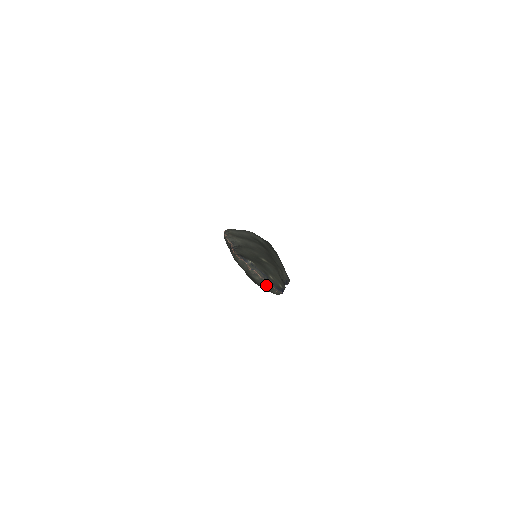
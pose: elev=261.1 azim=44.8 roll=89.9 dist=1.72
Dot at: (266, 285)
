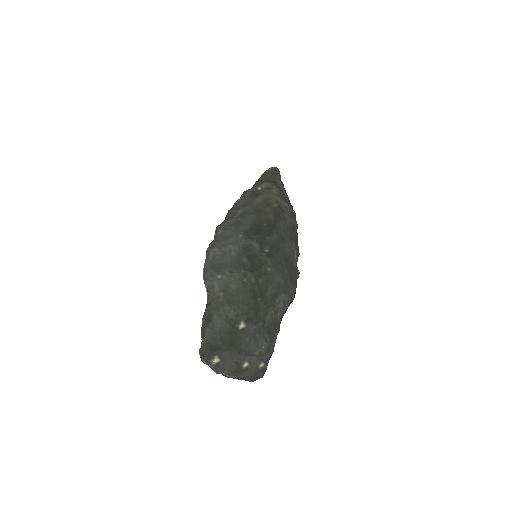
Dot at: occluded
